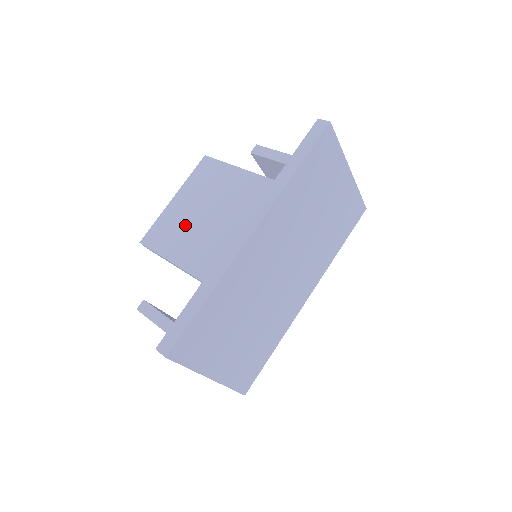
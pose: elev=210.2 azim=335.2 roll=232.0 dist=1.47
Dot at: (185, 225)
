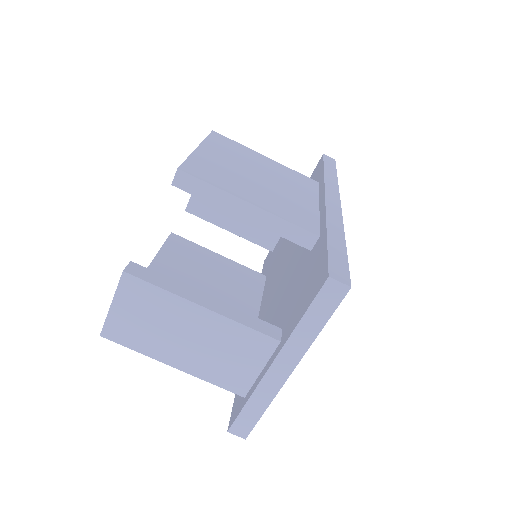
Dot at: (239, 176)
